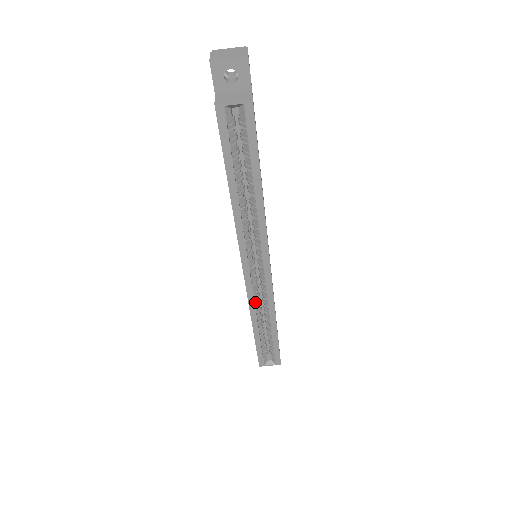
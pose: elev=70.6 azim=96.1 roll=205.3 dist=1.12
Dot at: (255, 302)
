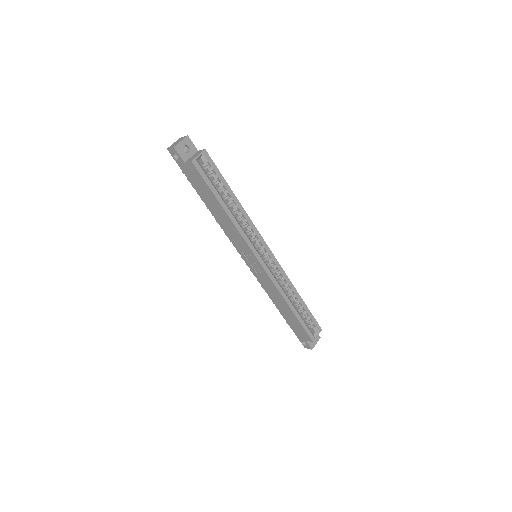
Dot at: (278, 283)
